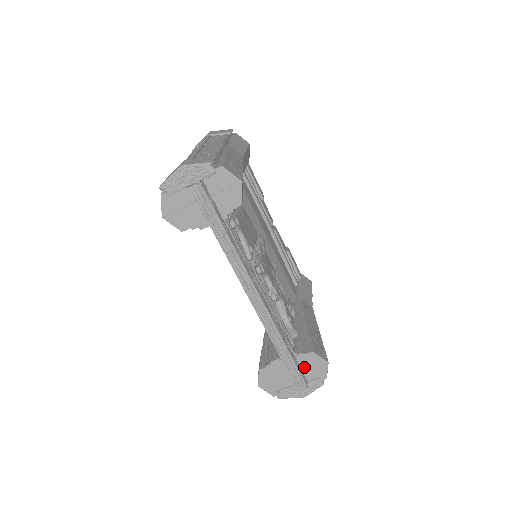
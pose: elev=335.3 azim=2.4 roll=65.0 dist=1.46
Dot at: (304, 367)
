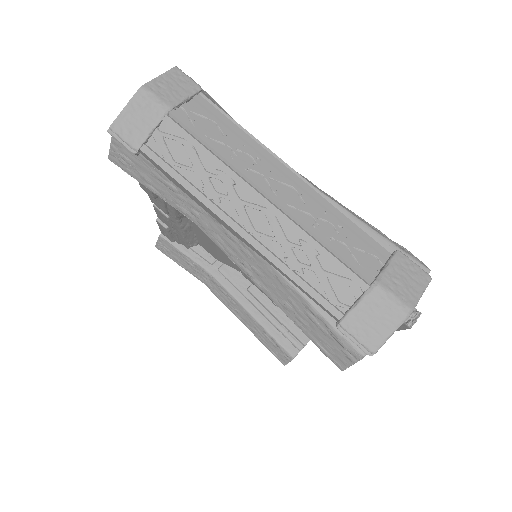
Dot at: occluded
